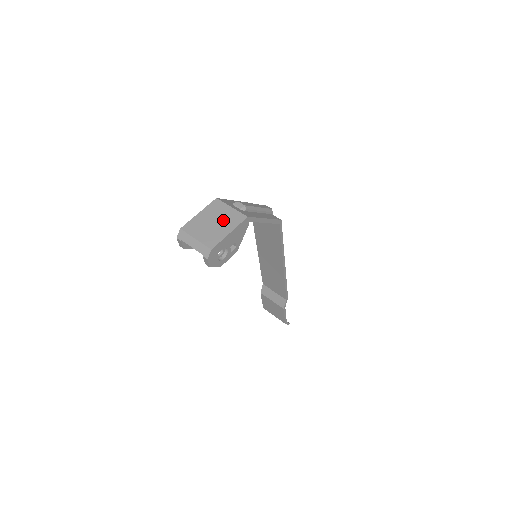
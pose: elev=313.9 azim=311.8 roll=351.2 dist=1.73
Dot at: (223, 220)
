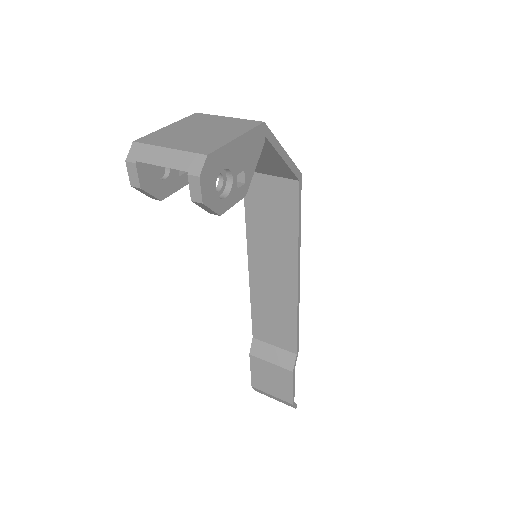
Dot at: (218, 127)
